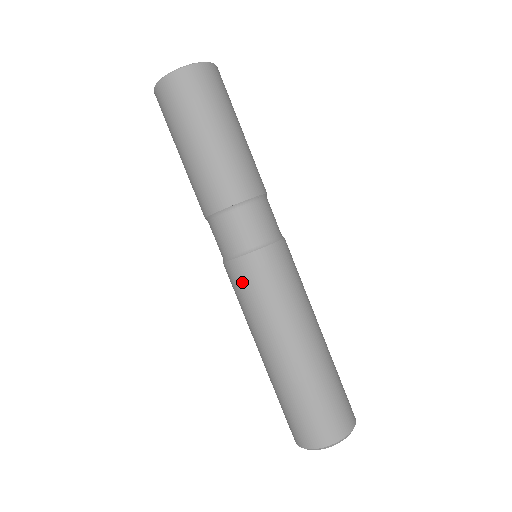
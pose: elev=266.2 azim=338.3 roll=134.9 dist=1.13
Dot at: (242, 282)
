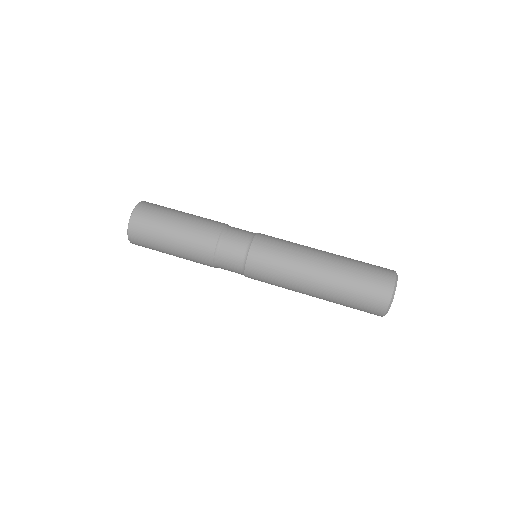
Dot at: (260, 279)
